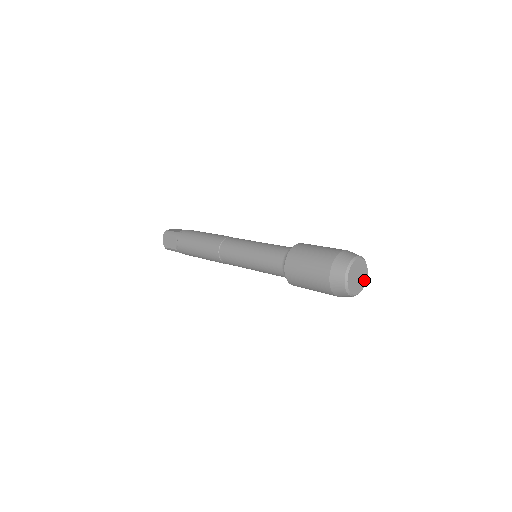
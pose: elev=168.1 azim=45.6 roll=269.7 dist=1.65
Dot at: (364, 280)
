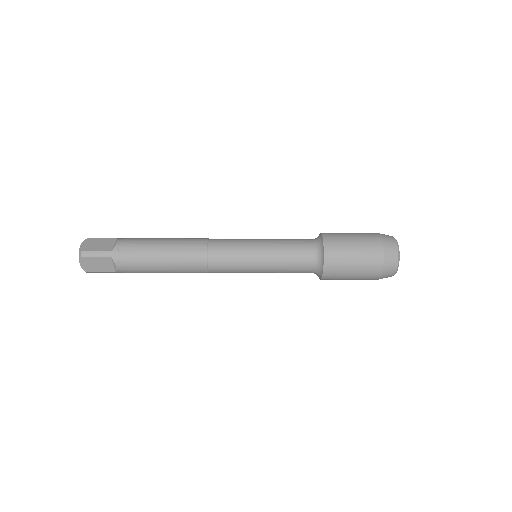
Dot at: occluded
